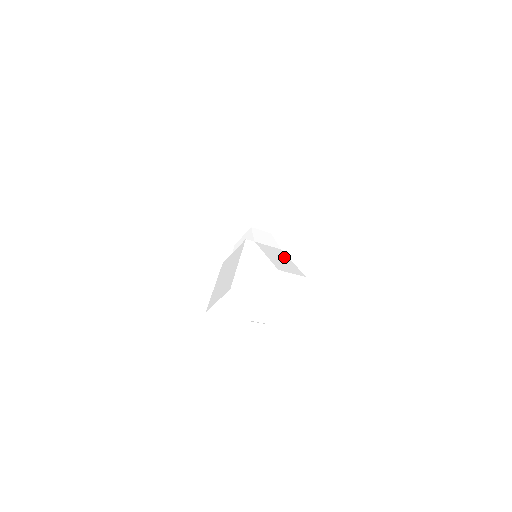
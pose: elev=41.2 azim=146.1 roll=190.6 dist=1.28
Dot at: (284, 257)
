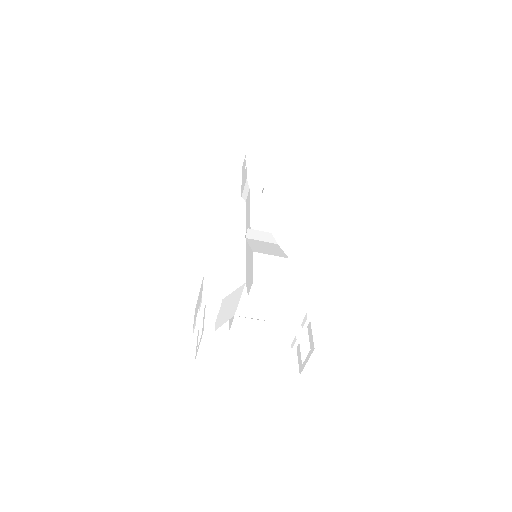
Dot at: (274, 247)
